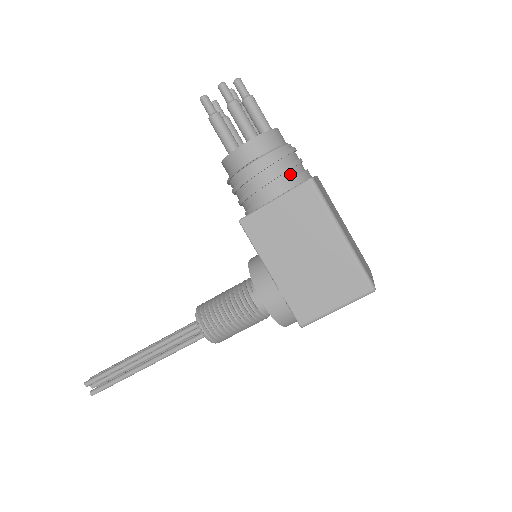
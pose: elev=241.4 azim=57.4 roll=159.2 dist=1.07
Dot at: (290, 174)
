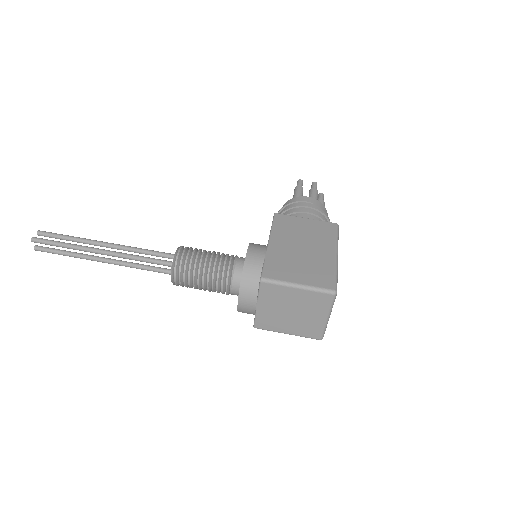
Dot at: occluded
